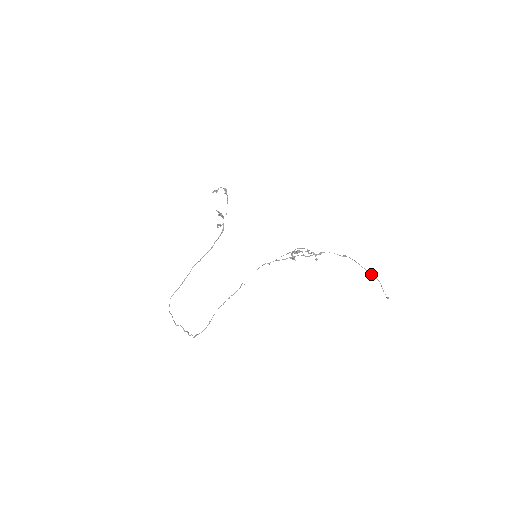
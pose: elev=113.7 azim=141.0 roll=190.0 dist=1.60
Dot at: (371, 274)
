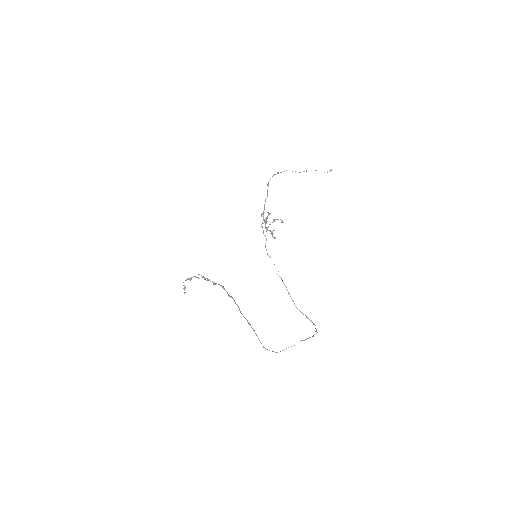
Dot at: occluded
